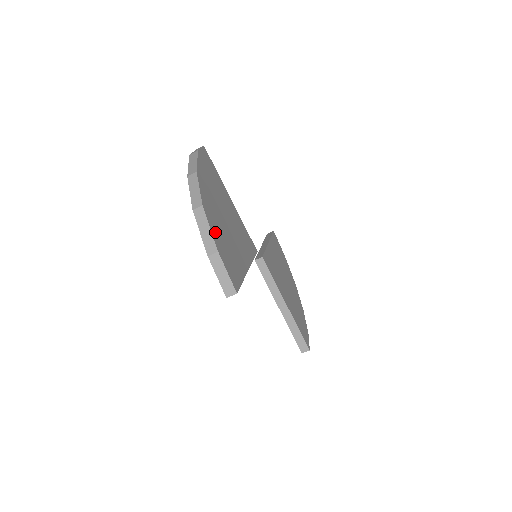
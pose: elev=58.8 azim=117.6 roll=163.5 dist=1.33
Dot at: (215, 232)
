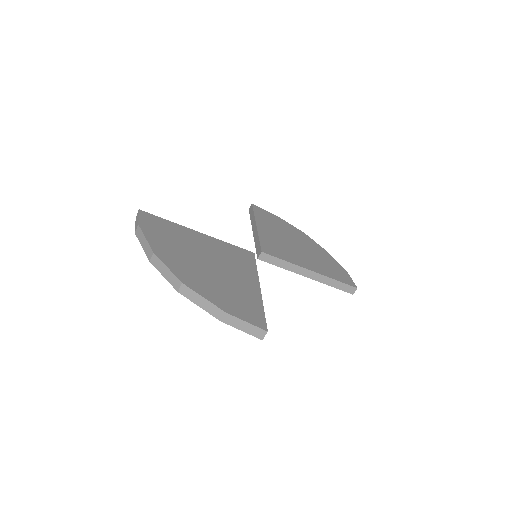
Dot at: (210, 295)
